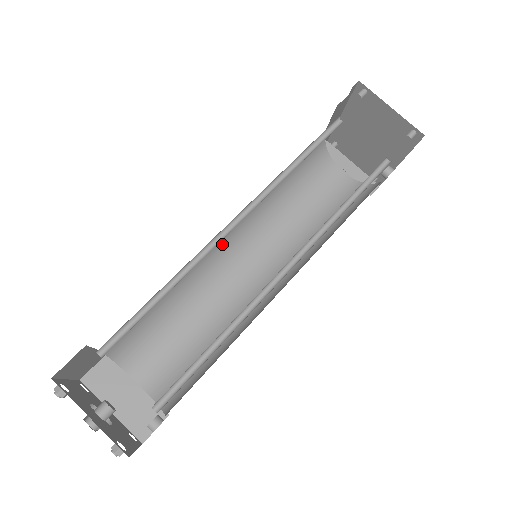
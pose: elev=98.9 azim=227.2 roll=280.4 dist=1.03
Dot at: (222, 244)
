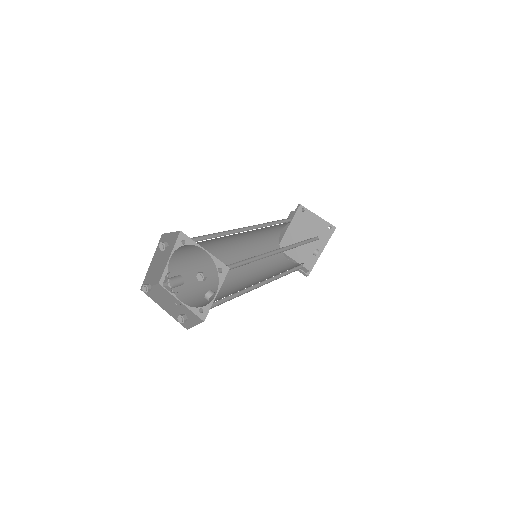
Dot at: (231, 255)
